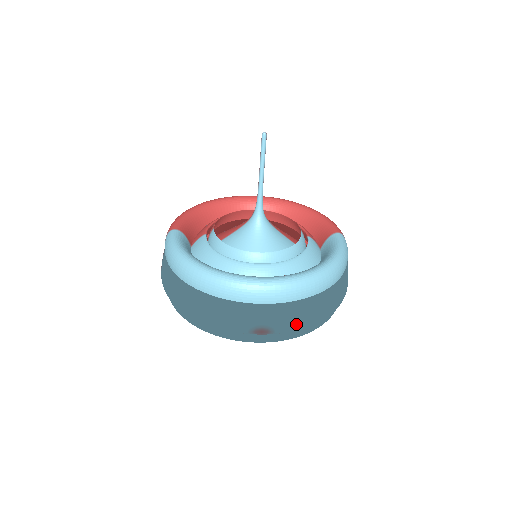
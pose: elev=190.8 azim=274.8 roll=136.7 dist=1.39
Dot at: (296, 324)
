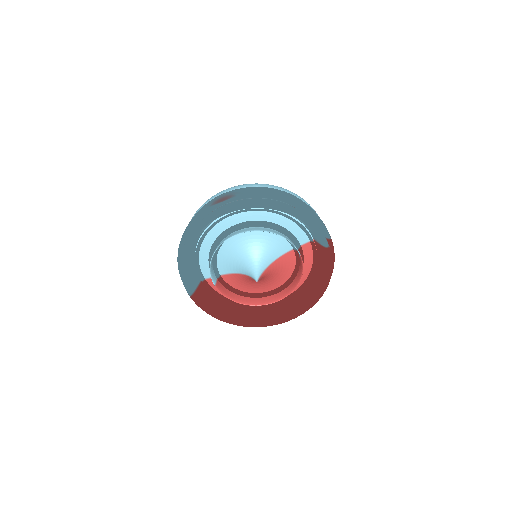
Dot at: (249, 192)
